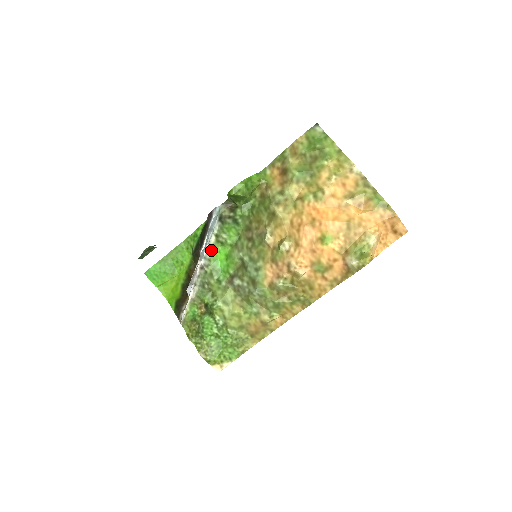
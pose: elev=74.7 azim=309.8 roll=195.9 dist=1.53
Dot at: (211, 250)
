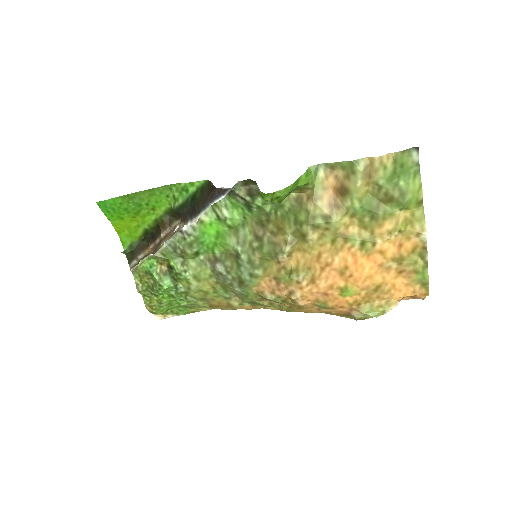
Dot at: (200, 217)
